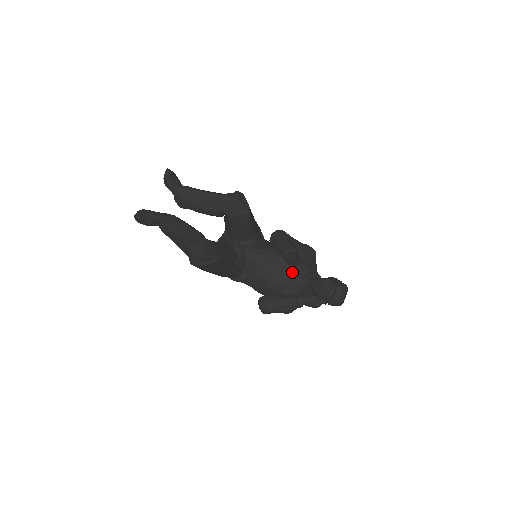
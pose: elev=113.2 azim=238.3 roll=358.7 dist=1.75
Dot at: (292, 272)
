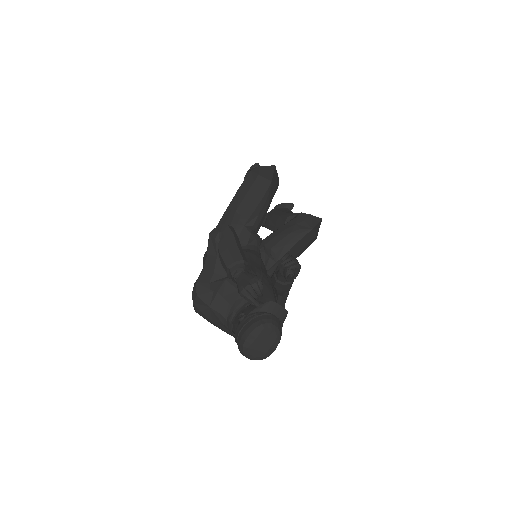
Dot at: (262, 281)
